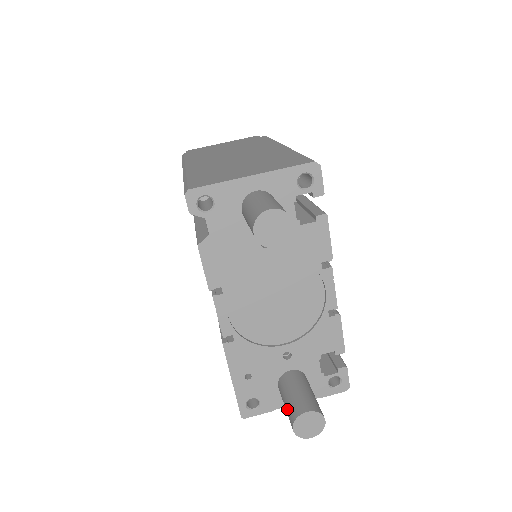
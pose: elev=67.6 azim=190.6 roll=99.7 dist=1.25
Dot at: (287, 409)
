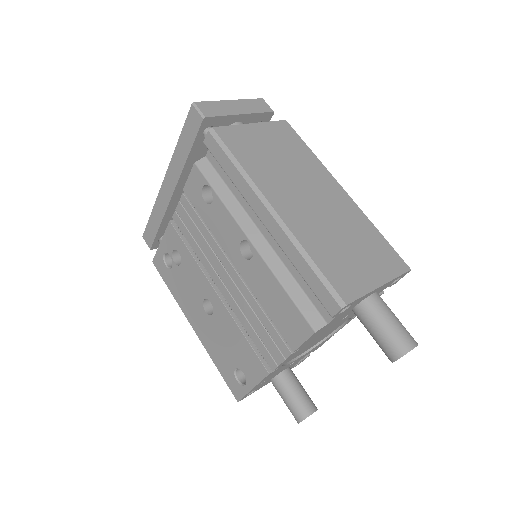
Dot at: (293, 406)
